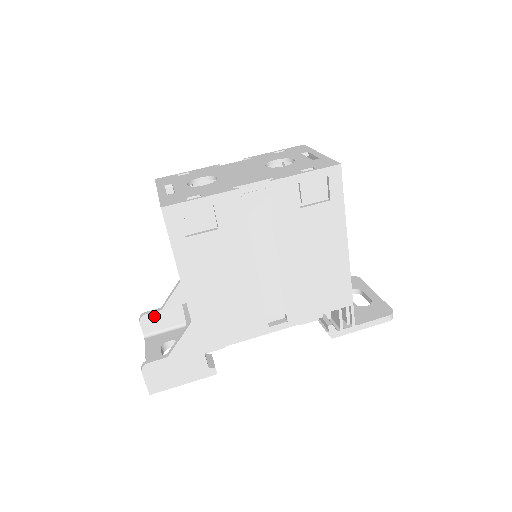
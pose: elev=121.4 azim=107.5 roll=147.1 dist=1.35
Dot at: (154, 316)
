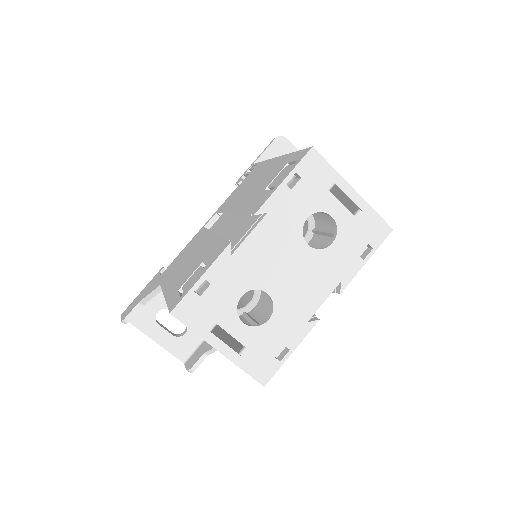
Dot at: (136, 312)
